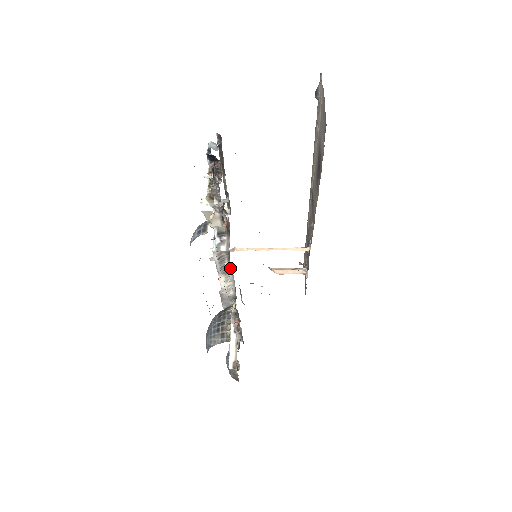
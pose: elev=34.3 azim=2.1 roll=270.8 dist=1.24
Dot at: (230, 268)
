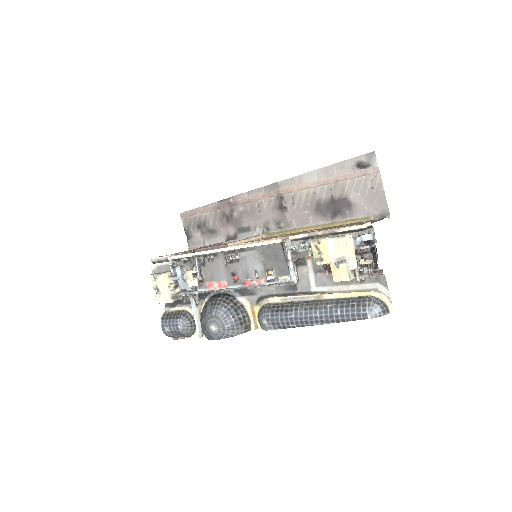
Dot at: occluded
